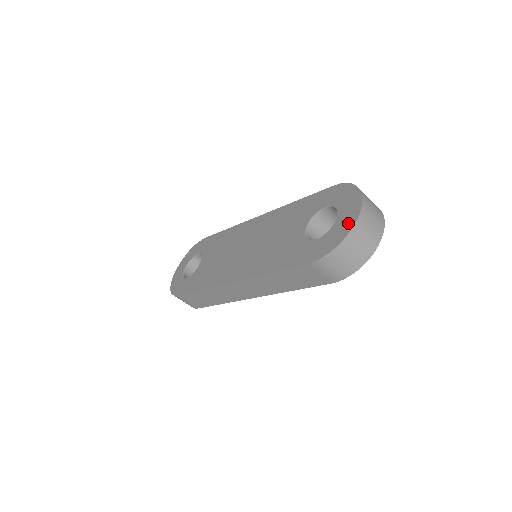
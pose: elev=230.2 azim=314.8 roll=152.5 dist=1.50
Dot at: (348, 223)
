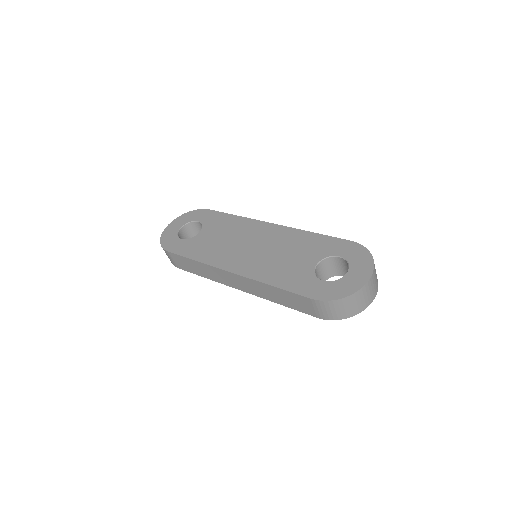
Dot at: (356, 284)
